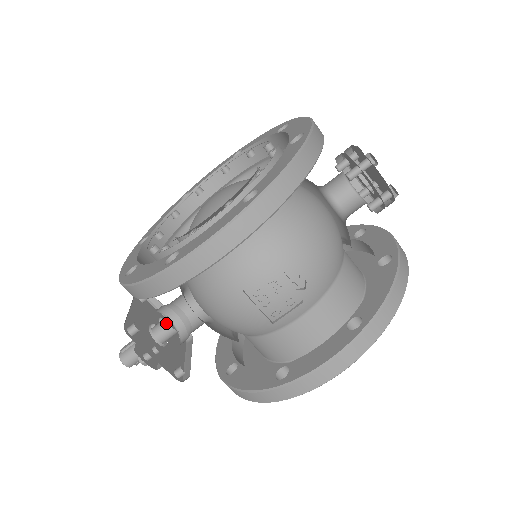
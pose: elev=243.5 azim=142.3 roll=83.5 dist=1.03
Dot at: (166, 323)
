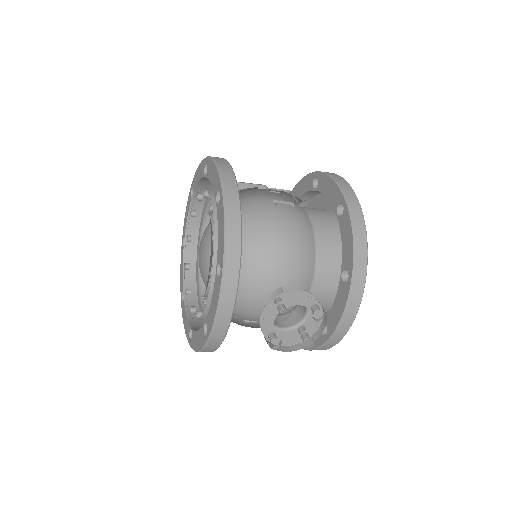
Dot at: occluded
